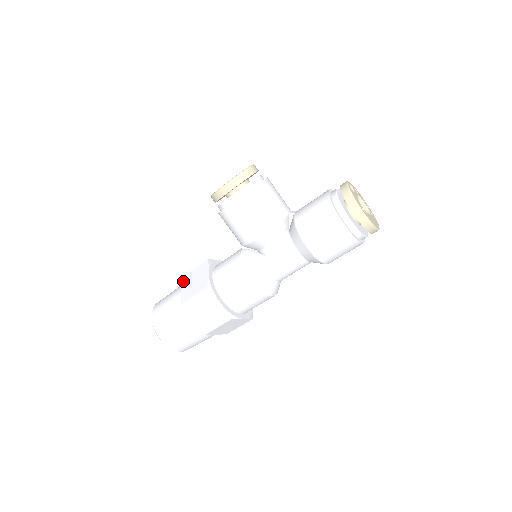
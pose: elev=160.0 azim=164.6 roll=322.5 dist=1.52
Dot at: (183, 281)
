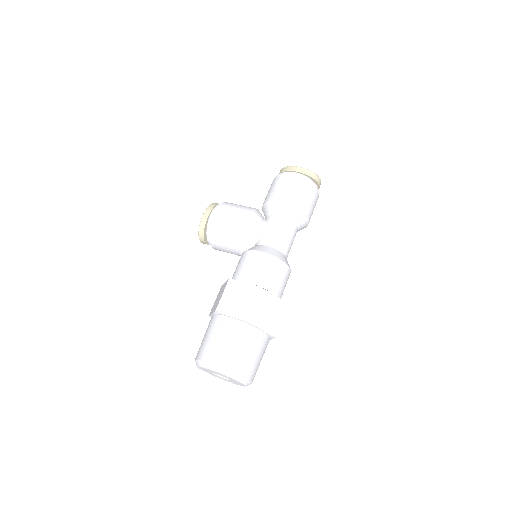
Dot at: (210, 314)
